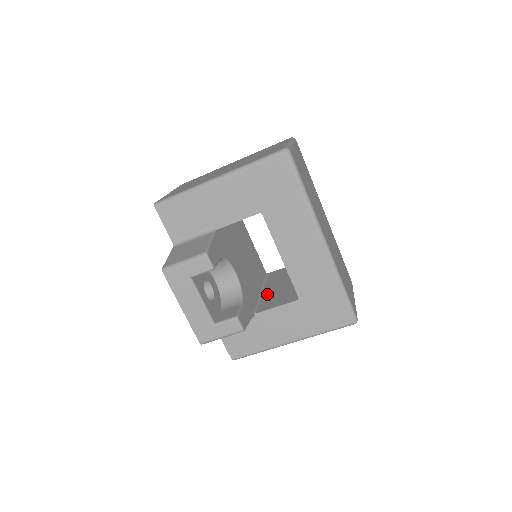
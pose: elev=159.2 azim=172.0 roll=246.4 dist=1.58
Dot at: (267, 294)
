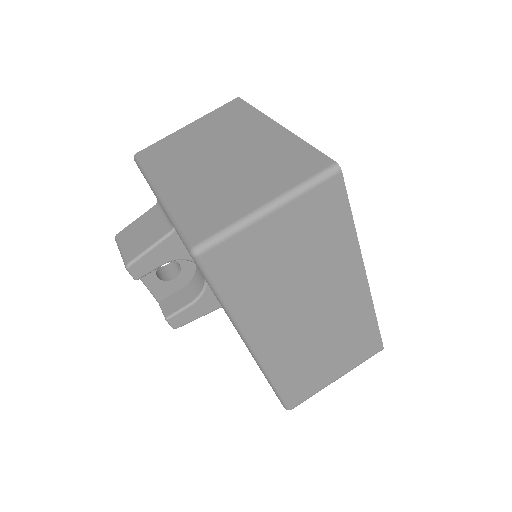
Dot at: occluded
